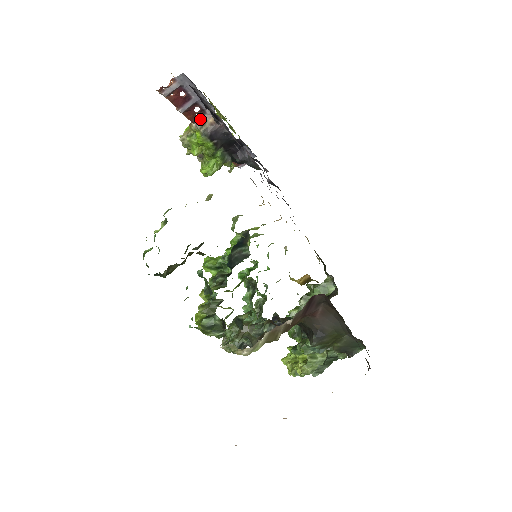
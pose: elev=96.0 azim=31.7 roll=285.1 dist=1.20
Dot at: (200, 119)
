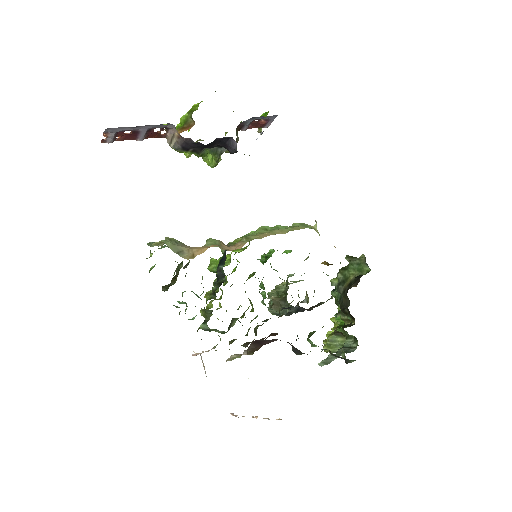
Dot at: (168, 133)
